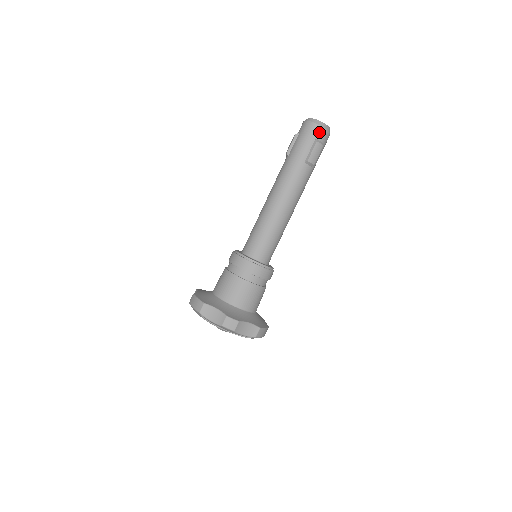
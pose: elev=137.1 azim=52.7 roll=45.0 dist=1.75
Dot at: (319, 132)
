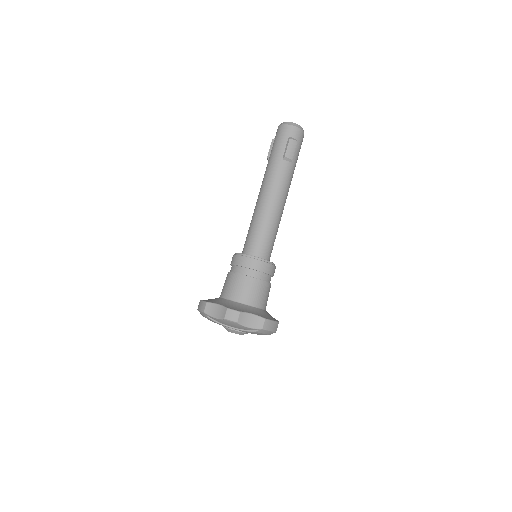
Dot at: (291, 131)
